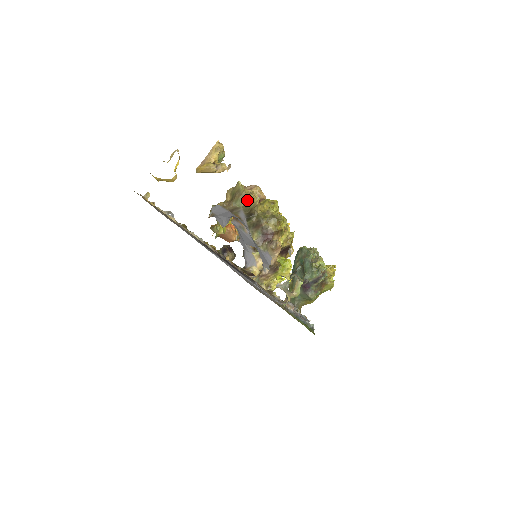
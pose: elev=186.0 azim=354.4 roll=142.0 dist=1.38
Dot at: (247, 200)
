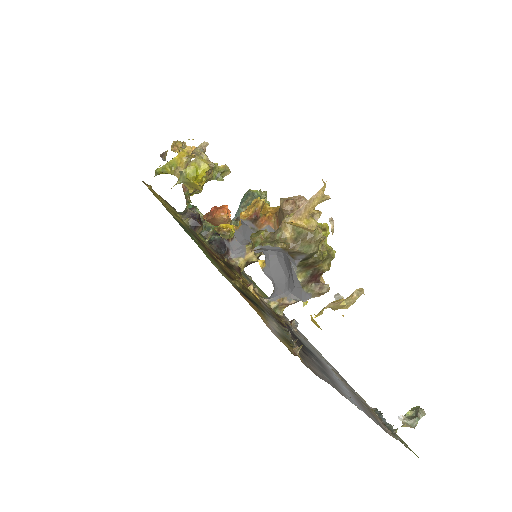
Dot at: (318, 246)
